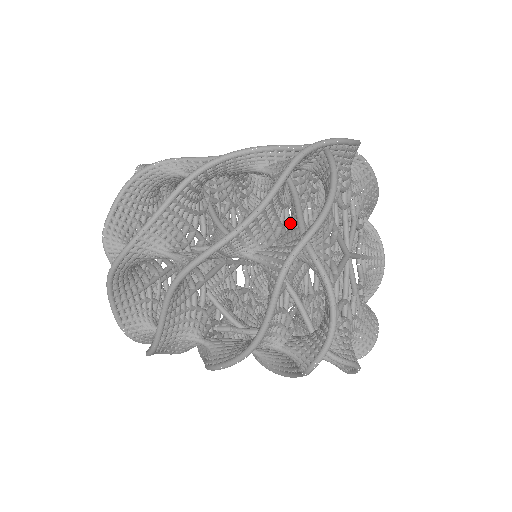
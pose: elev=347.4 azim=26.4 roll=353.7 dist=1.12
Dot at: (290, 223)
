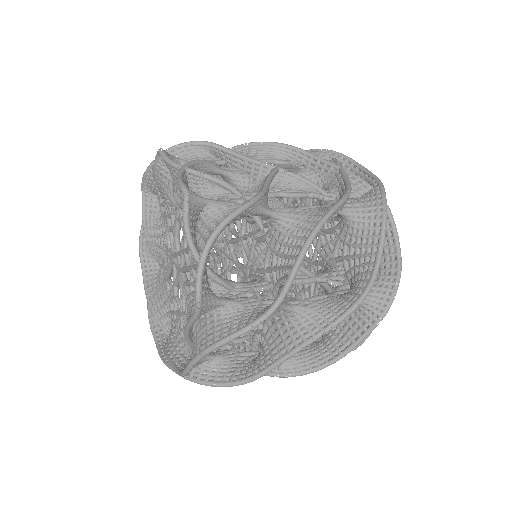
Dot at: occluded
